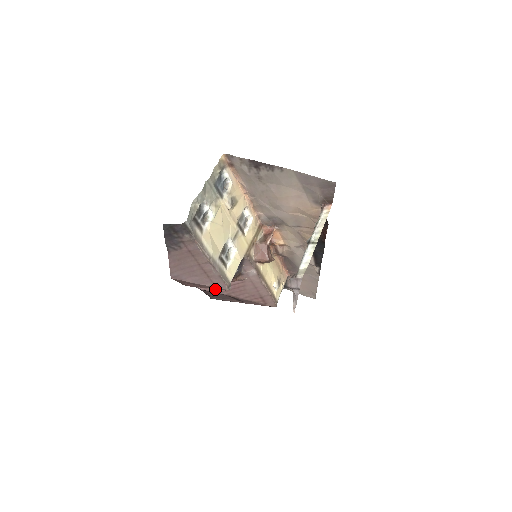
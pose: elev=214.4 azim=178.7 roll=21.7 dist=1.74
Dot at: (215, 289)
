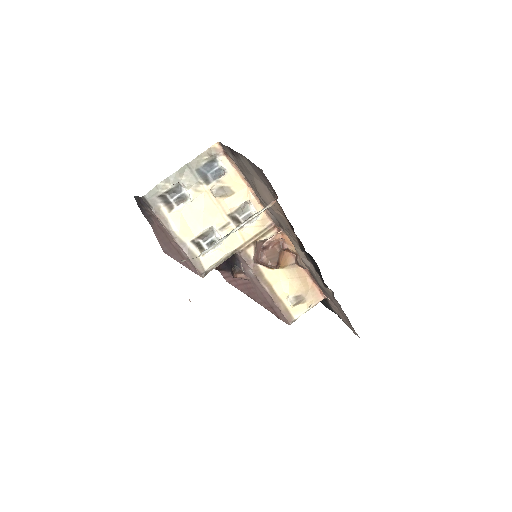
Dot at: (236, 285)
